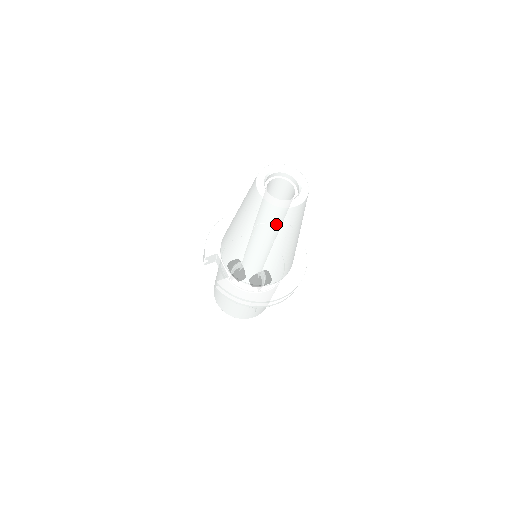
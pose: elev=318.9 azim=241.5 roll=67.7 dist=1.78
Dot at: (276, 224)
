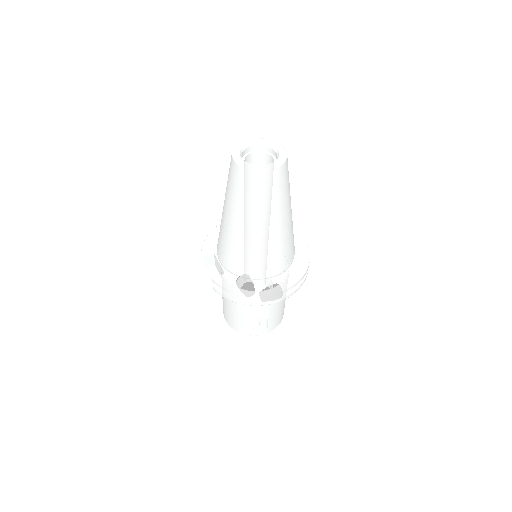
Dot at: (256, 194)
